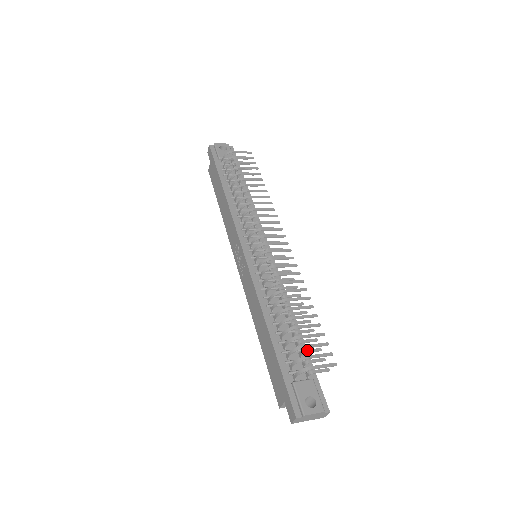
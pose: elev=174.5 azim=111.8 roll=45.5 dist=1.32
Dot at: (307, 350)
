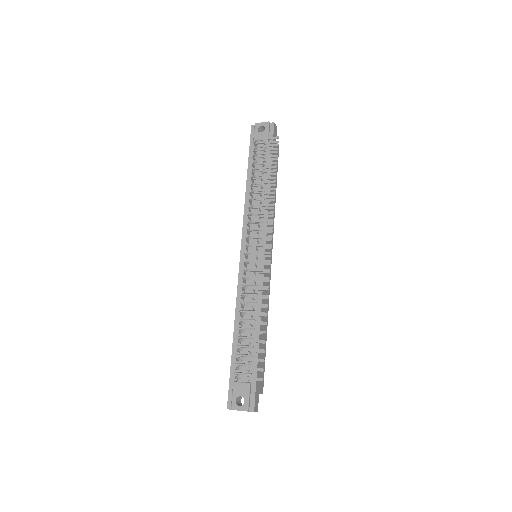
Dot at: occluded
